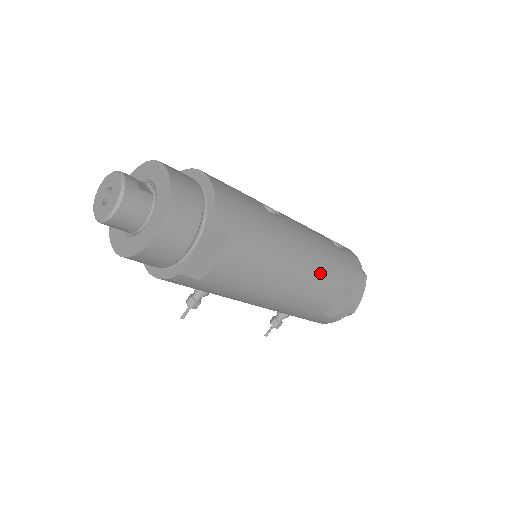
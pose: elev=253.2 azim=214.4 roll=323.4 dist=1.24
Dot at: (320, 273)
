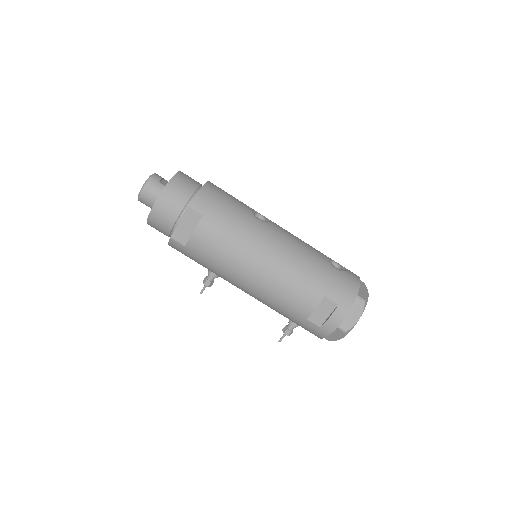
Dot at: (293, 273)
